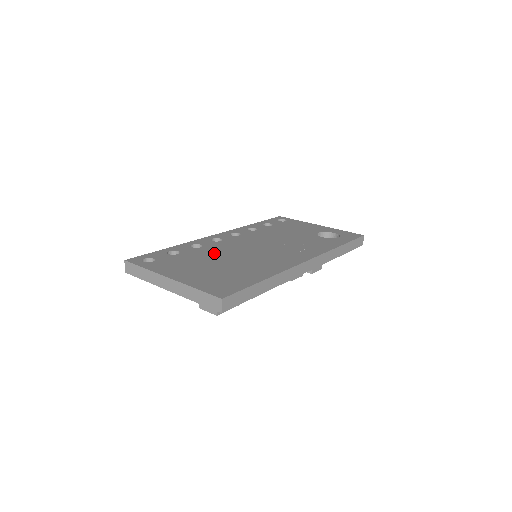
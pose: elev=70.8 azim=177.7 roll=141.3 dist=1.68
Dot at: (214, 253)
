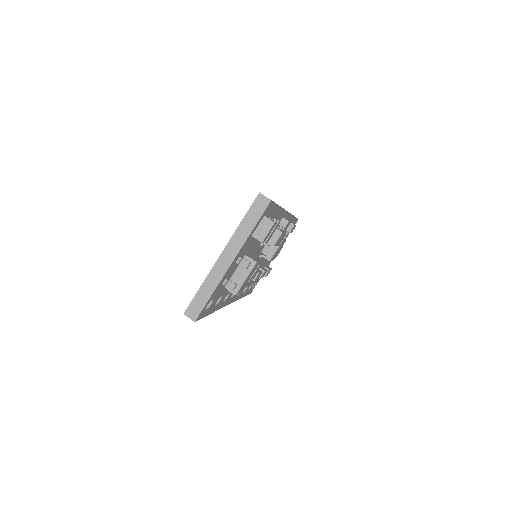
Dot at: occluded
